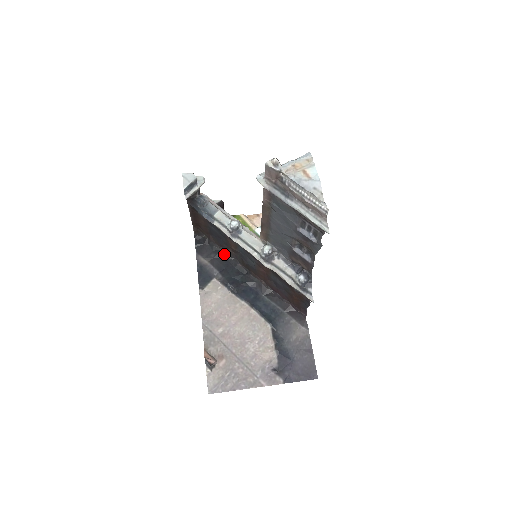
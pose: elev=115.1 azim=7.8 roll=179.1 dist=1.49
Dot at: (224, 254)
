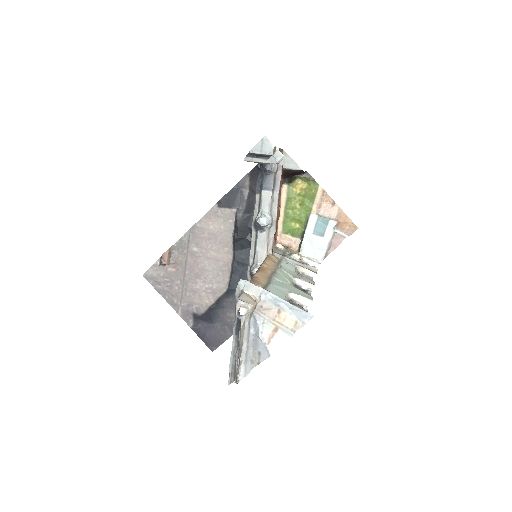
Dot at: occluded
